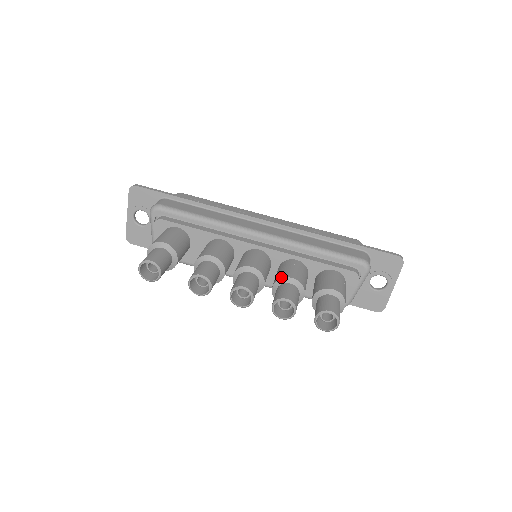
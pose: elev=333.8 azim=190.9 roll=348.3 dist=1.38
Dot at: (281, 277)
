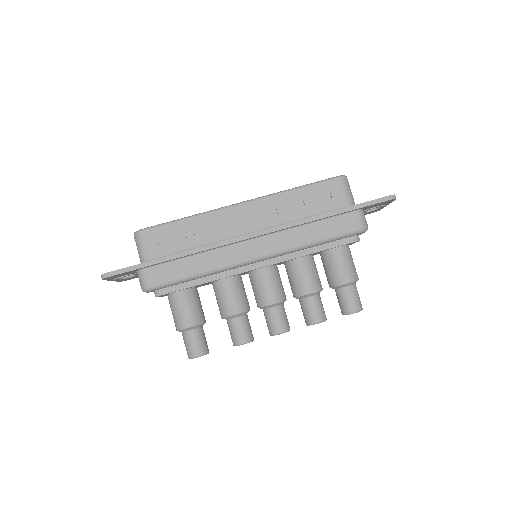
Dot at: (300, 295)
